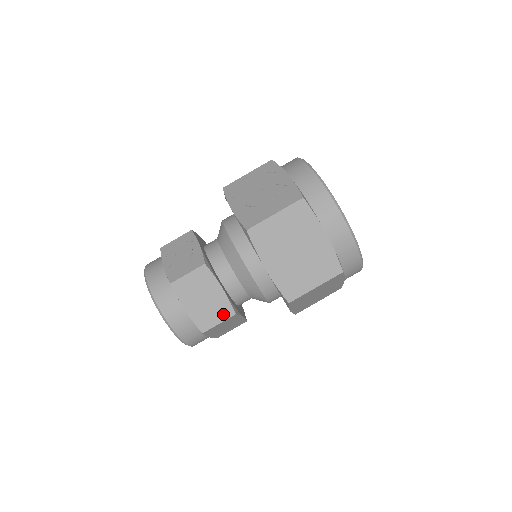
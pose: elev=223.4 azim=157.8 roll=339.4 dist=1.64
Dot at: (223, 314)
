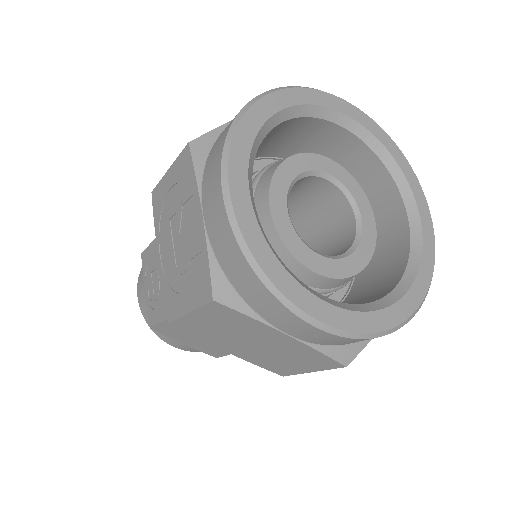
Dot at: occluded
